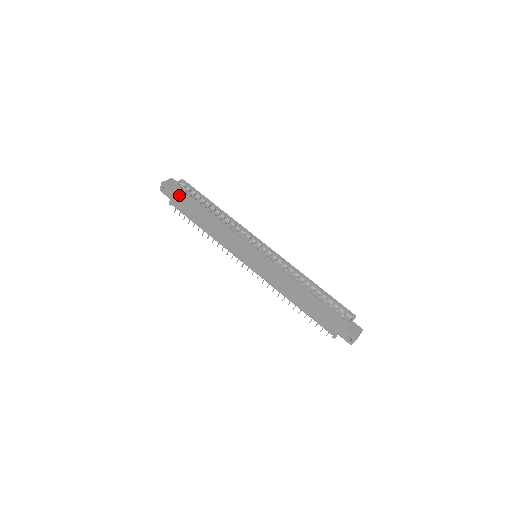
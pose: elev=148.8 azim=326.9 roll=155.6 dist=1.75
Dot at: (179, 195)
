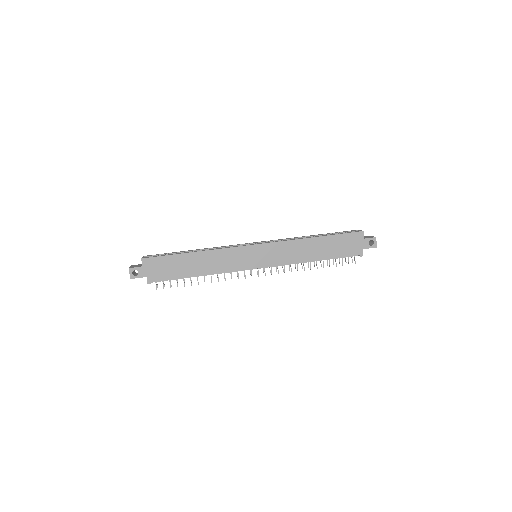
Dot at: (154, 263)
